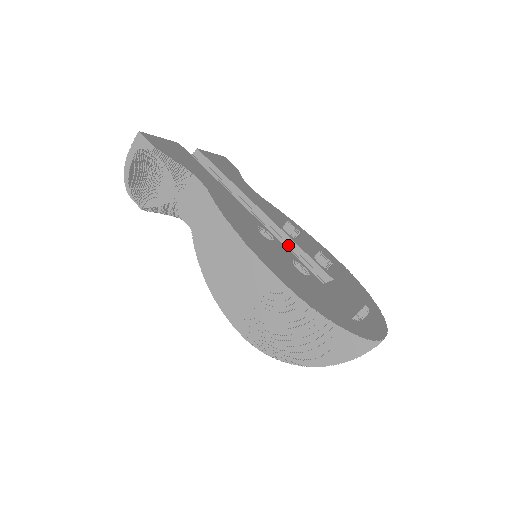
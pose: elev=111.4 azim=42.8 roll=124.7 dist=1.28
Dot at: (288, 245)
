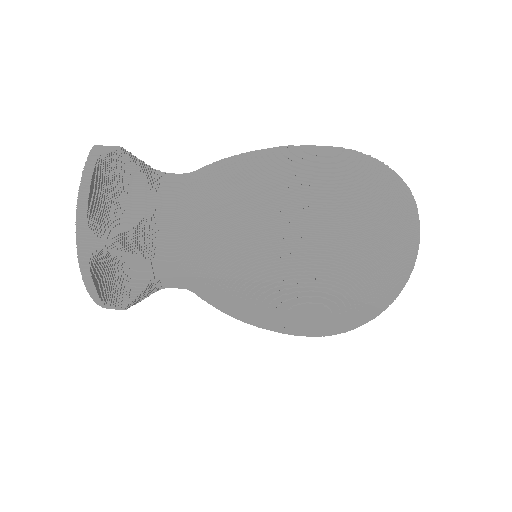
Dot at: occluded
